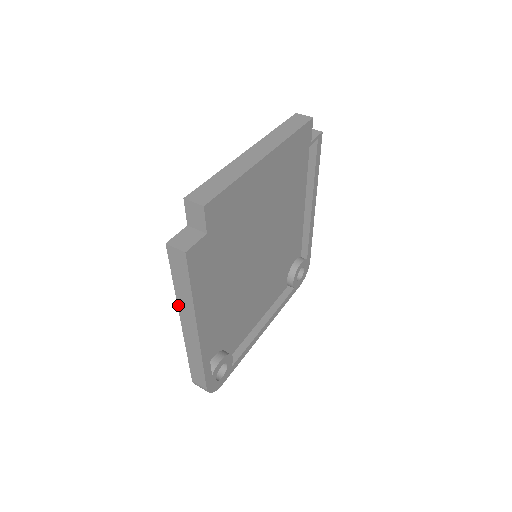
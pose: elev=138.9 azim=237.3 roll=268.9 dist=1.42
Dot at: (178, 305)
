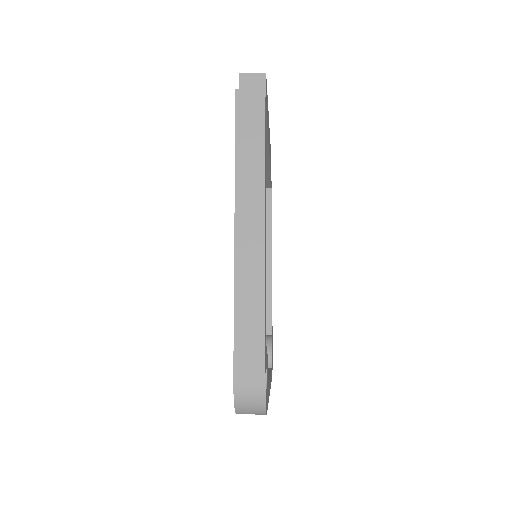
Dot at: (236, 191)
